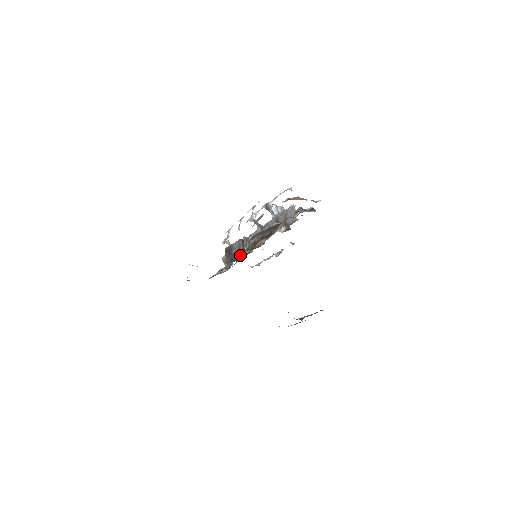
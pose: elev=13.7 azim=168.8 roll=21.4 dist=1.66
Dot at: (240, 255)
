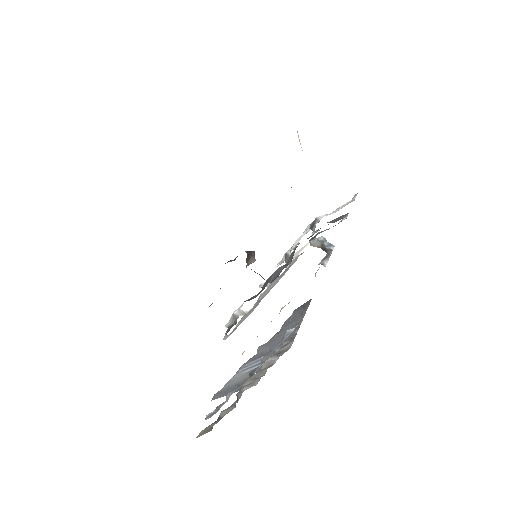
Dot at: occluded
